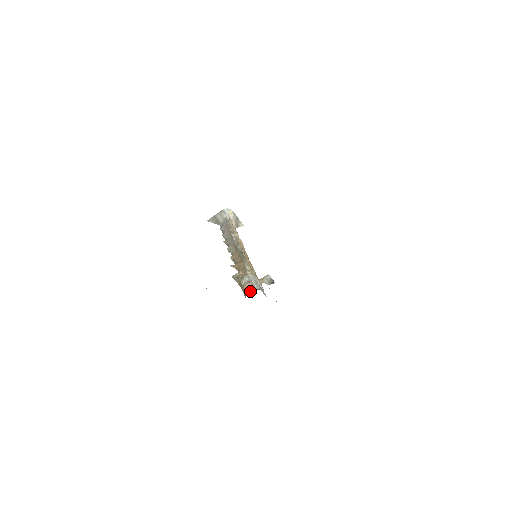
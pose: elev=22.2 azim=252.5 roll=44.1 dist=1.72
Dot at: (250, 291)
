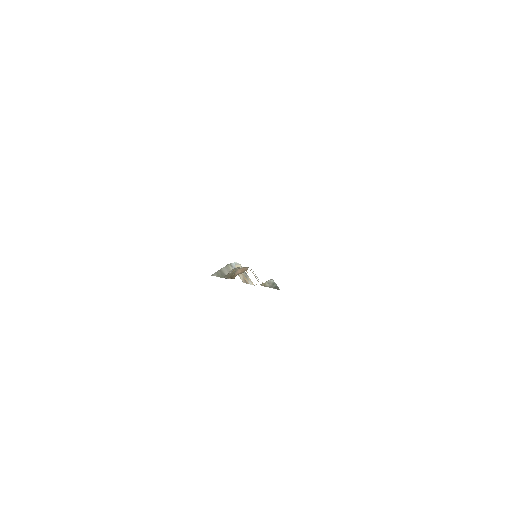
Dot at: (241, 271)
